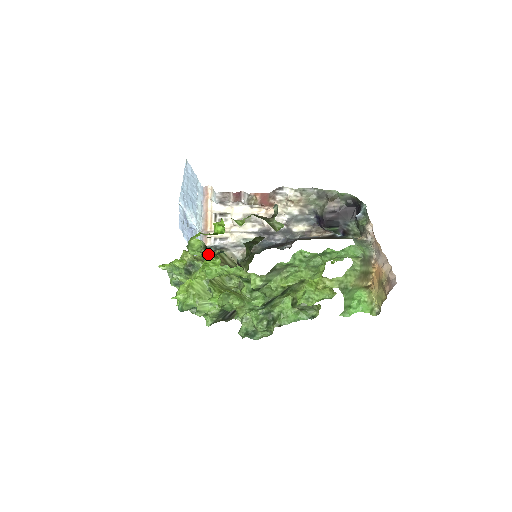
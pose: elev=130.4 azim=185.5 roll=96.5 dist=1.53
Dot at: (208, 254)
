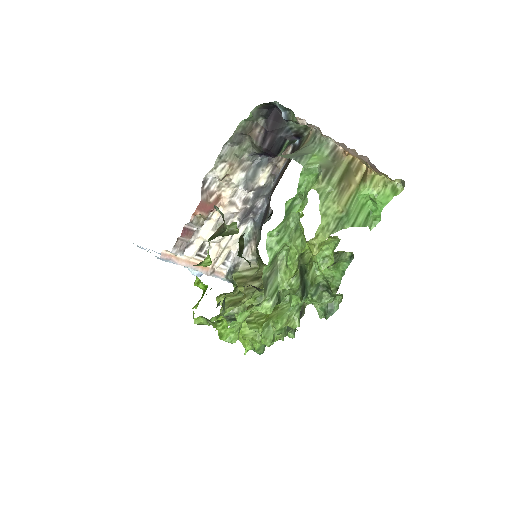
Dot at: (213, 324)
